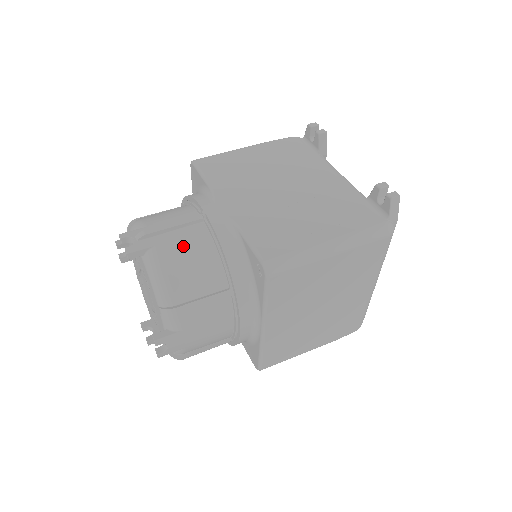
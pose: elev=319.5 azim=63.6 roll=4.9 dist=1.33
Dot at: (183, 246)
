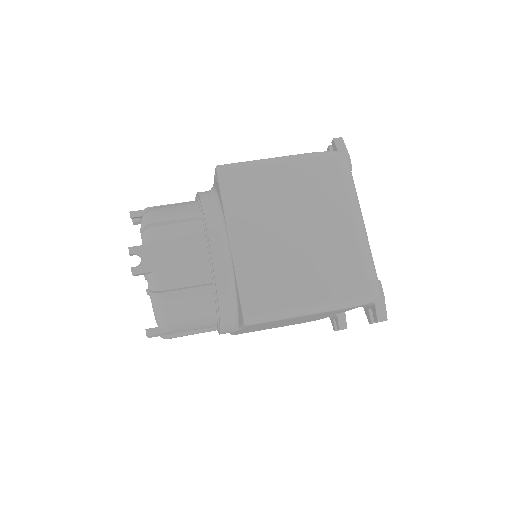
Dot at: occluded
